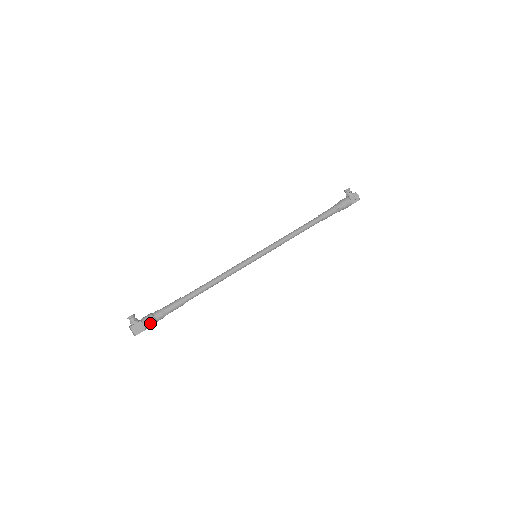
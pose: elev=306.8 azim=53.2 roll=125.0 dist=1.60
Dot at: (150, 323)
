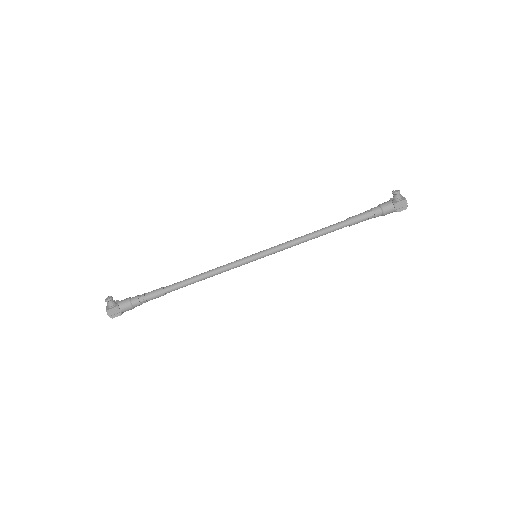
Dot at: (127, 309)
